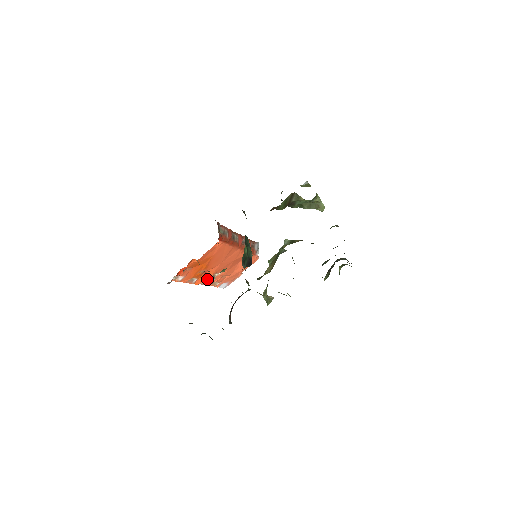
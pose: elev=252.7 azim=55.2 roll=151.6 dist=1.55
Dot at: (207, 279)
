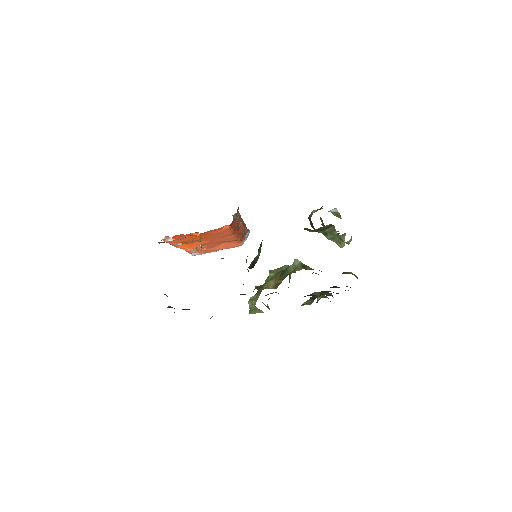
Dot at: (190, 248)
